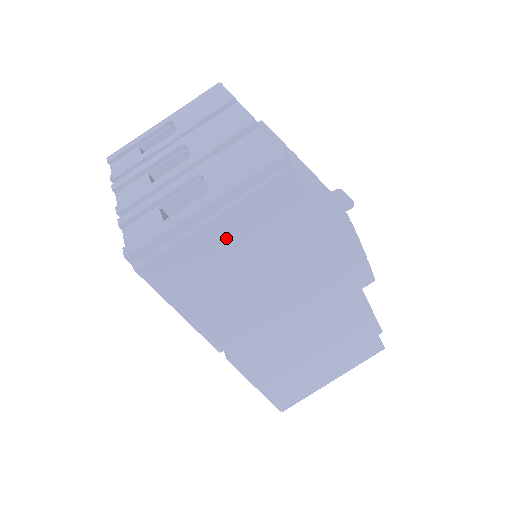
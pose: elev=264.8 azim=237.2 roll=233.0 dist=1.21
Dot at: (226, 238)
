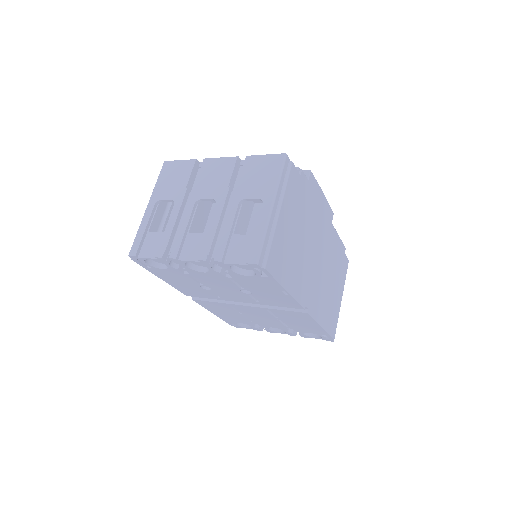
Dot at: (286, 221)
